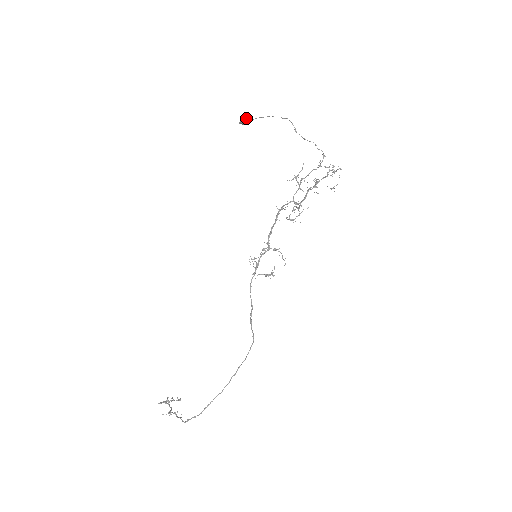
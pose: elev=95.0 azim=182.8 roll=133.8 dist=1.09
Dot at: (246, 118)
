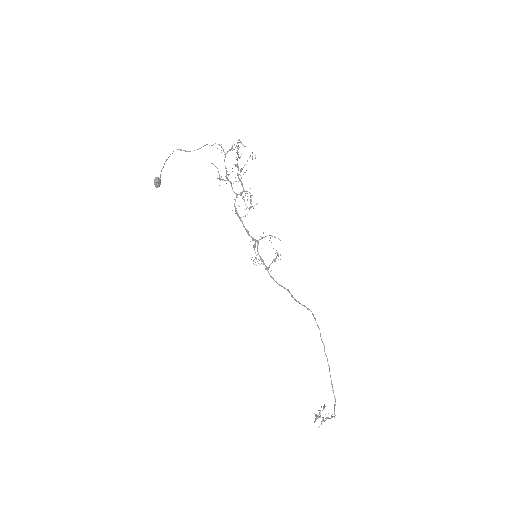
Dot at: (156, 180)
